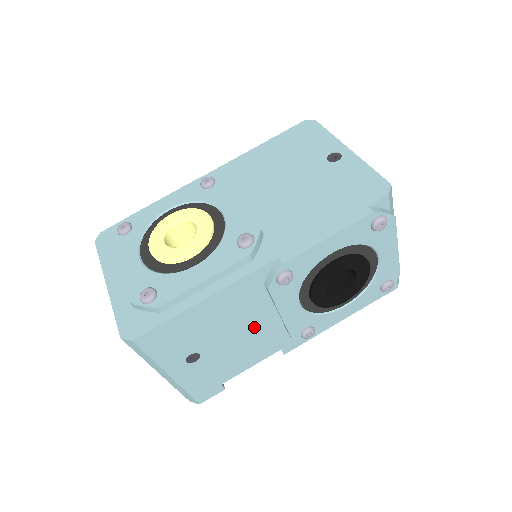
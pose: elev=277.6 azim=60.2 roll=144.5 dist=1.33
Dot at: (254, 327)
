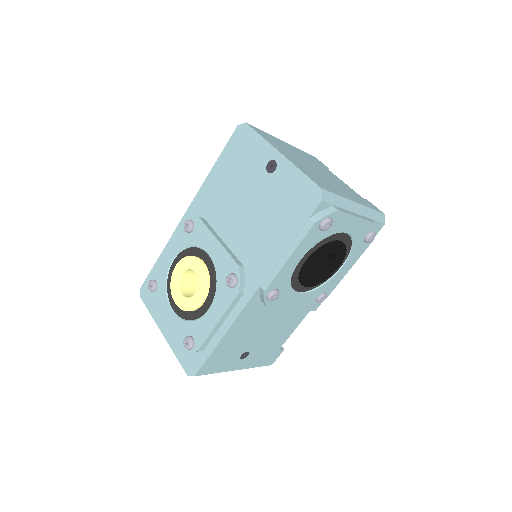
Dot at: (276, 318)
